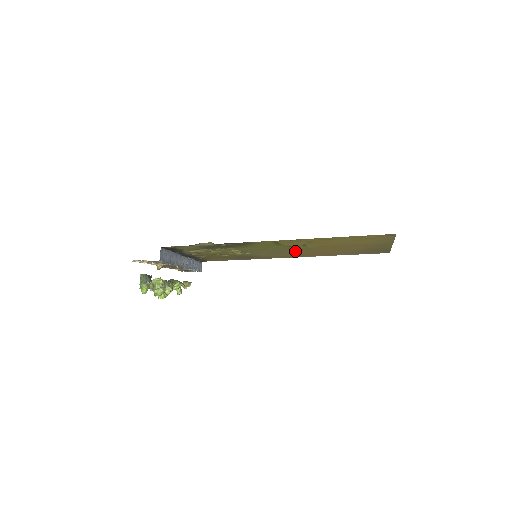
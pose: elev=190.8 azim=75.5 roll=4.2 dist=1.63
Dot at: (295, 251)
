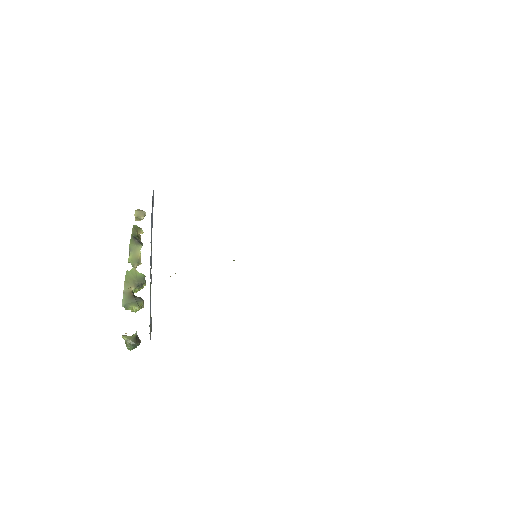
Dot at: occluded
